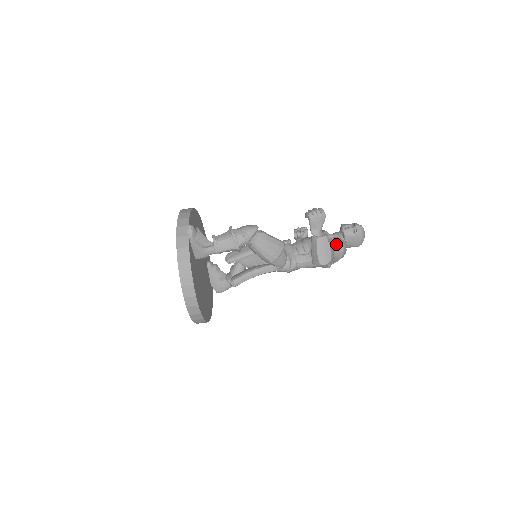
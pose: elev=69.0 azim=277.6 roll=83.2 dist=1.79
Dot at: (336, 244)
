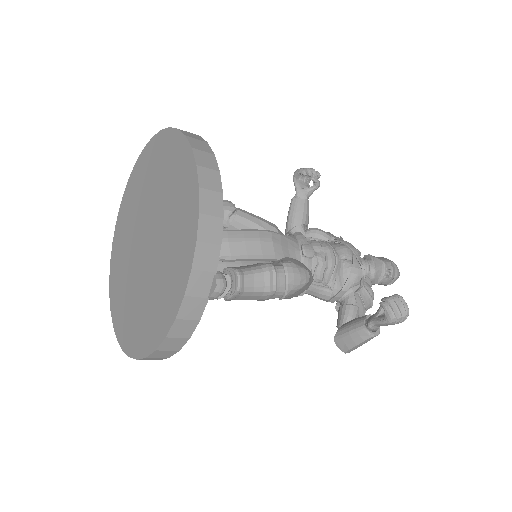
Dot at: (368, 308)
